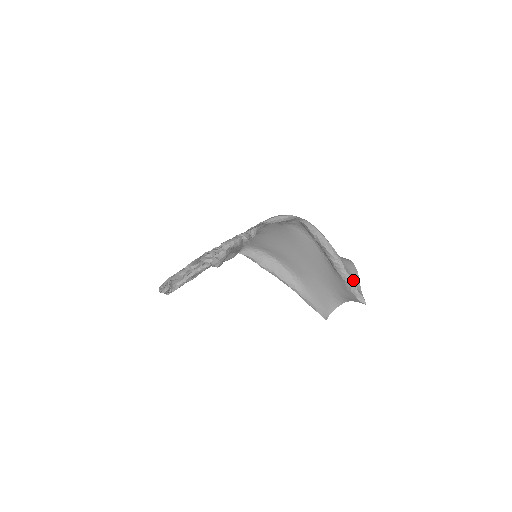
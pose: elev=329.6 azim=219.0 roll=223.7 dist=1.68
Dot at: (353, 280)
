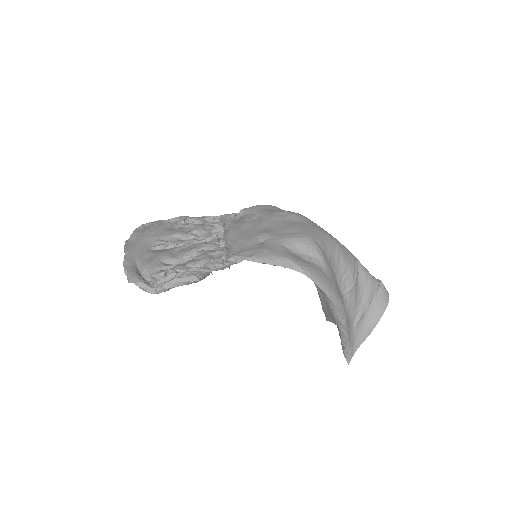
Dot at: (359, 333)
